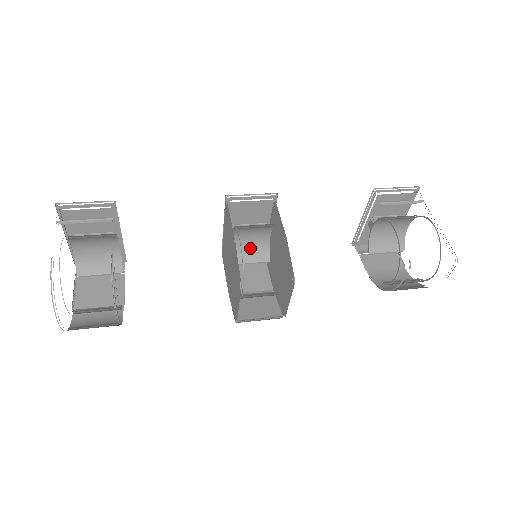
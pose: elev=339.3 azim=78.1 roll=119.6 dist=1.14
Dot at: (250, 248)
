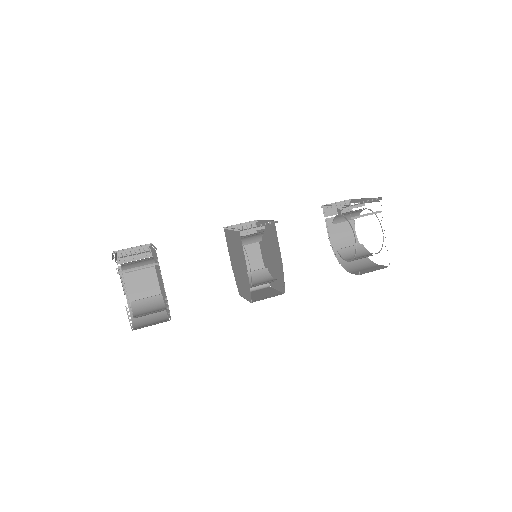
Dot at: (249, 238)
